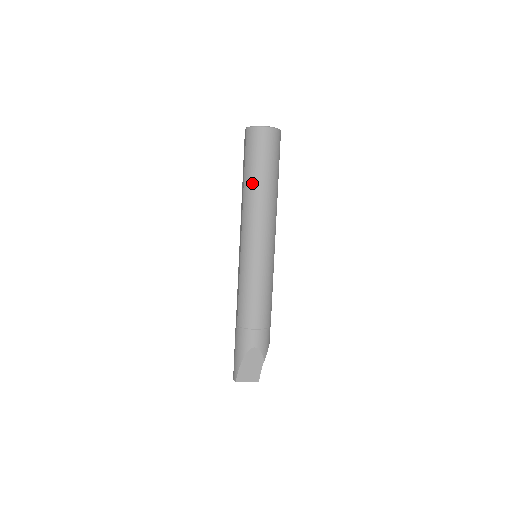
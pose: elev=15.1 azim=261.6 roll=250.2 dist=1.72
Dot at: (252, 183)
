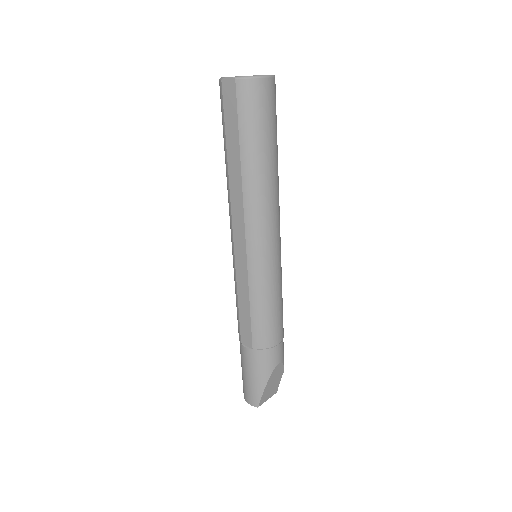
Dot at: (258, 165)
